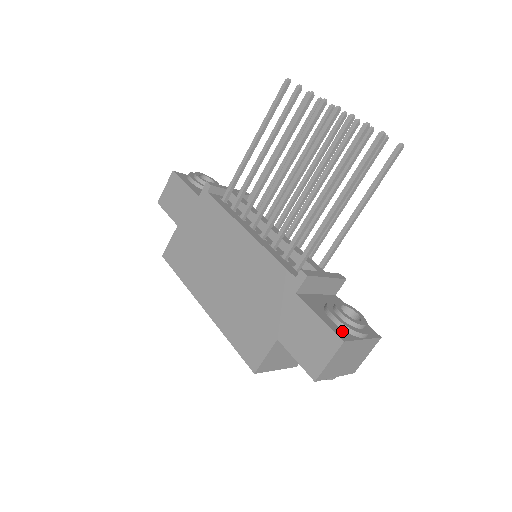
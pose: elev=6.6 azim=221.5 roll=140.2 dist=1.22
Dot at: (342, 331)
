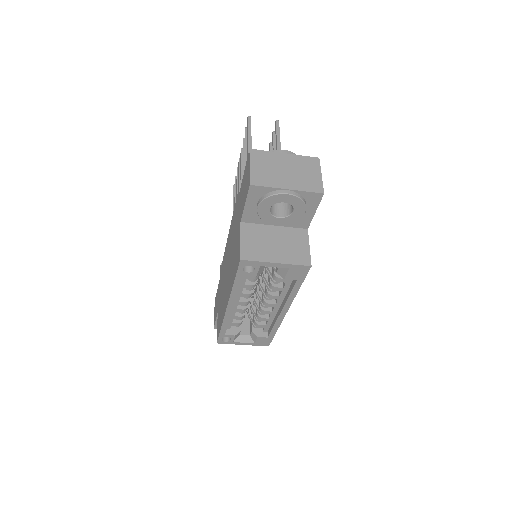
Dot at: occluded
